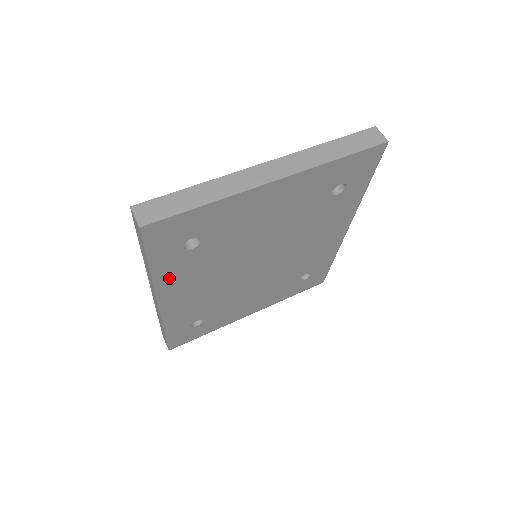
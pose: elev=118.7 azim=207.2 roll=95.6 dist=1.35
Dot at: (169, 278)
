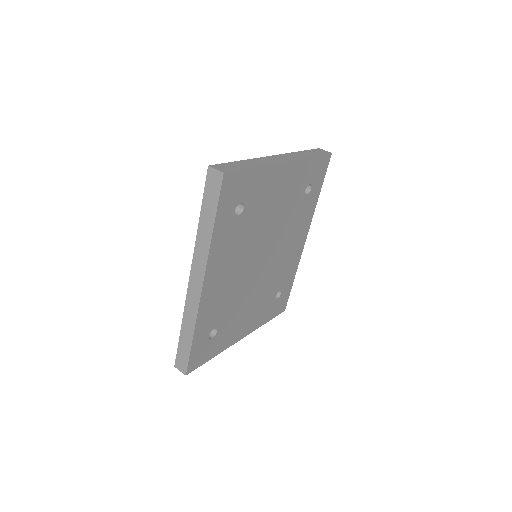
Dot at: (218, 249)
